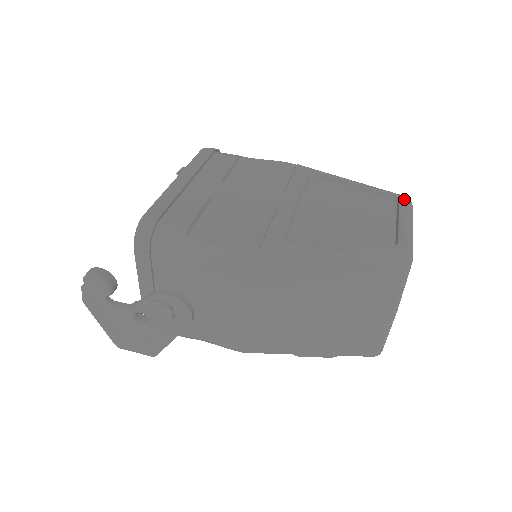
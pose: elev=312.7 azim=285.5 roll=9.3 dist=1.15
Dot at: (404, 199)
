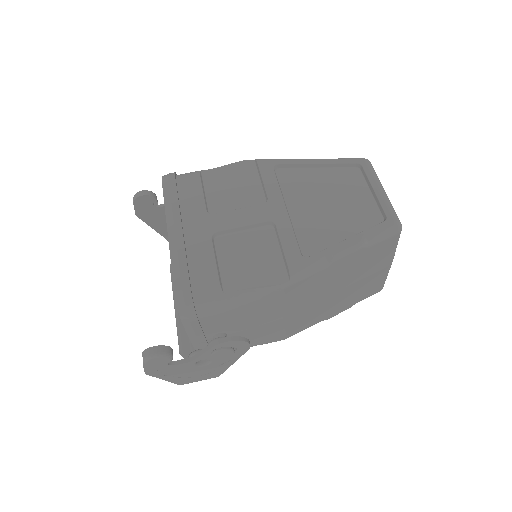
Dot at: (365, 163)
